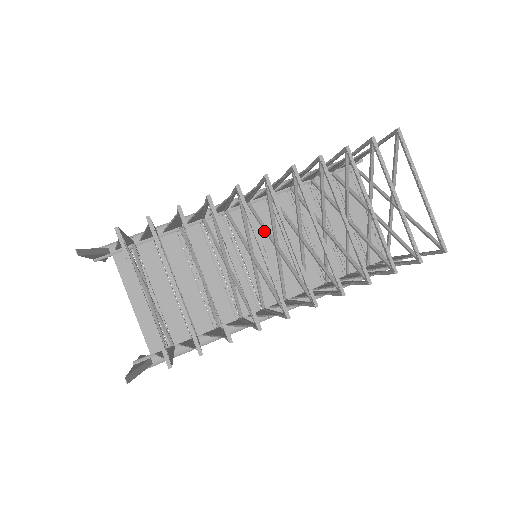
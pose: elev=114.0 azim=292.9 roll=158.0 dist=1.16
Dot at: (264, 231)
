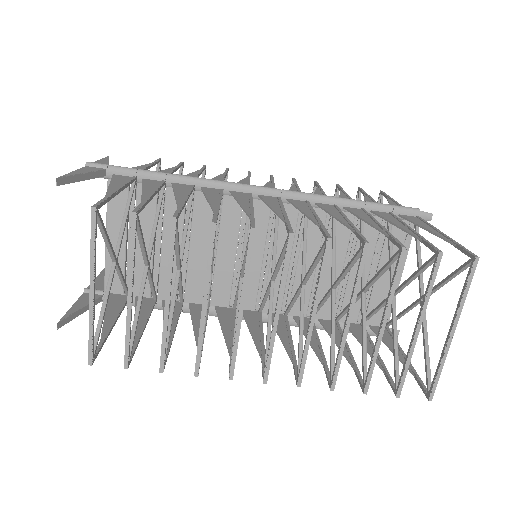
Dot at: (278, 237)
